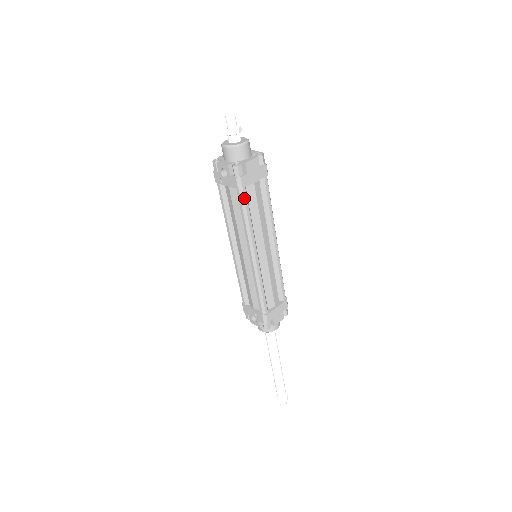
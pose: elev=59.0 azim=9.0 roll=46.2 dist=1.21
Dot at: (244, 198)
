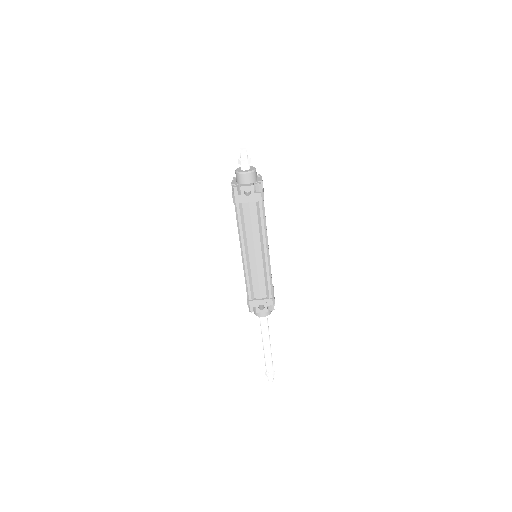
Dot at: occluded
